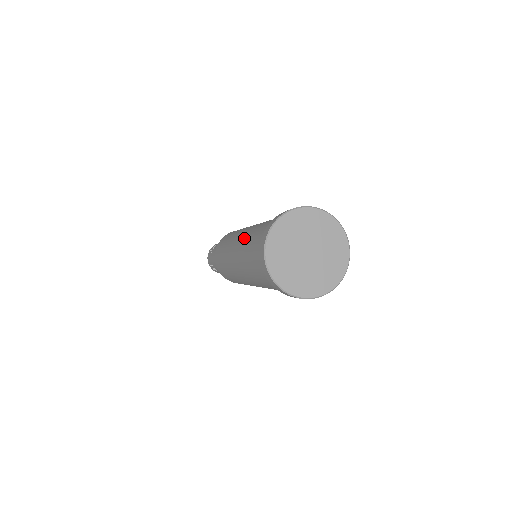
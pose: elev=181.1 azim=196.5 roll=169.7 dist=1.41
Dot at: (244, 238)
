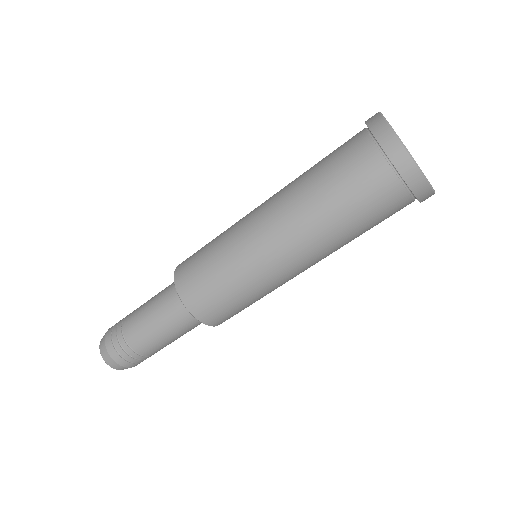
Dot at: (289, 194)
